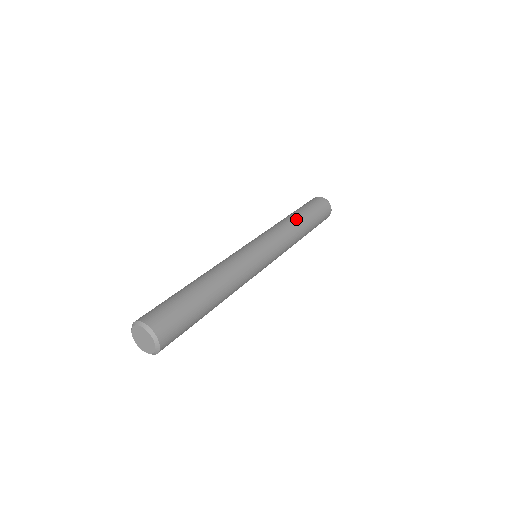
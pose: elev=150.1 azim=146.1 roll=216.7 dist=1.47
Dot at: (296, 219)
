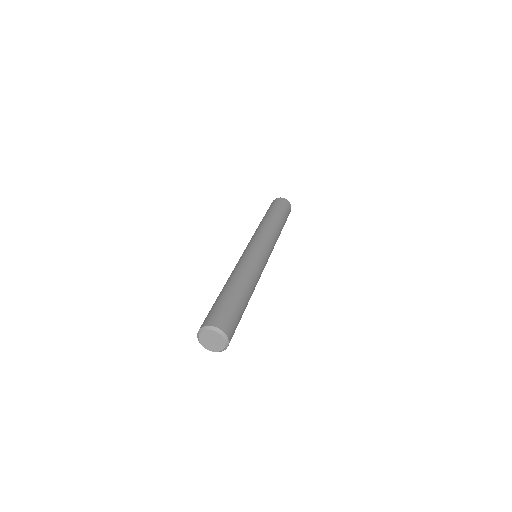
Dot at: (270, 219)
